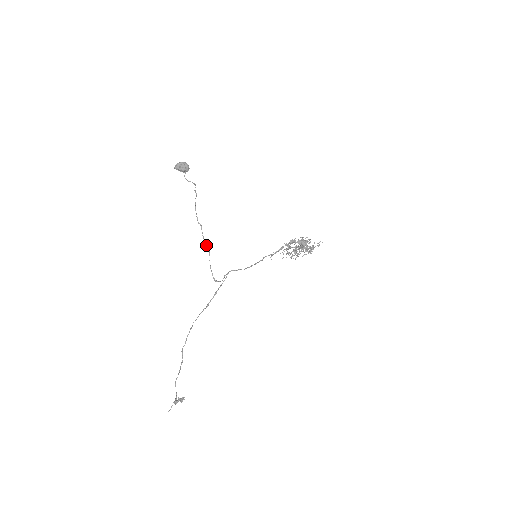
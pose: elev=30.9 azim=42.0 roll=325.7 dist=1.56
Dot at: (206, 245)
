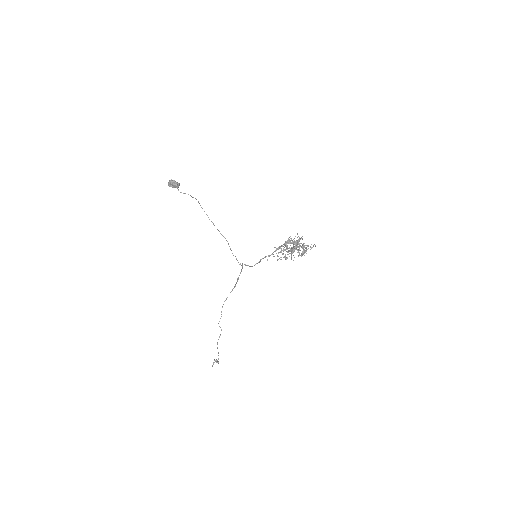
Dot at: occluded
